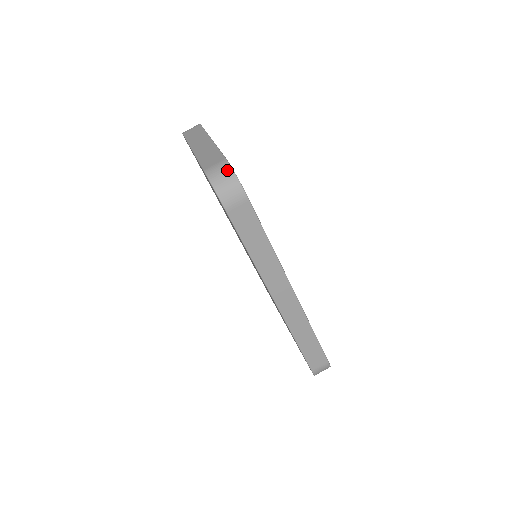
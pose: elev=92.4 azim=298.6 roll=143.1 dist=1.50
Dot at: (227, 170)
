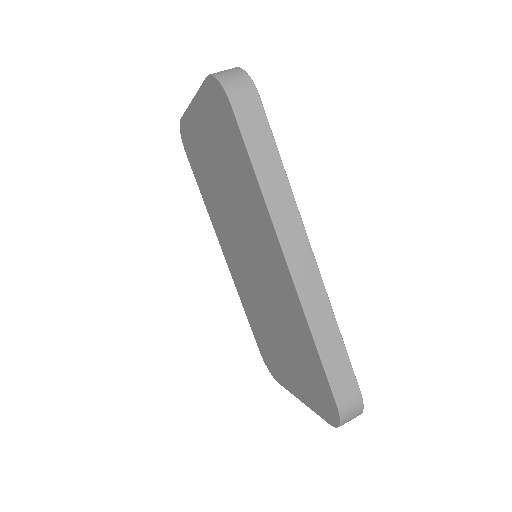
Dot at: (235, 69)
